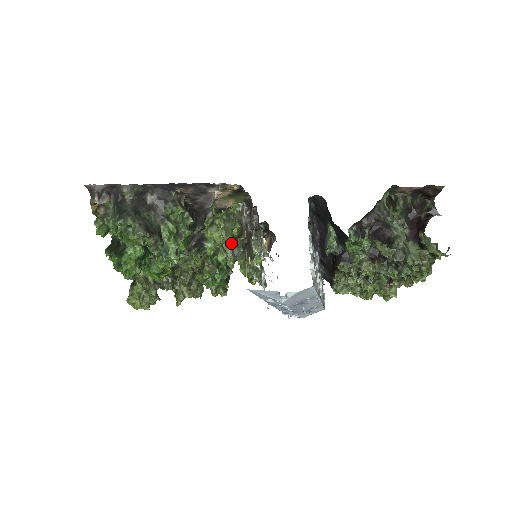
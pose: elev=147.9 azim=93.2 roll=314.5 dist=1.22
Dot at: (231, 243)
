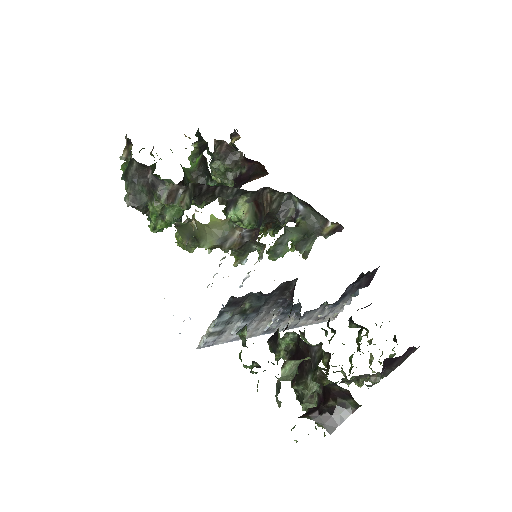
Dot at: occluded
